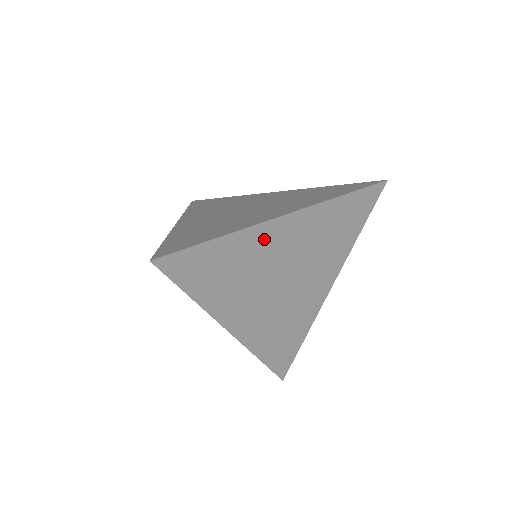
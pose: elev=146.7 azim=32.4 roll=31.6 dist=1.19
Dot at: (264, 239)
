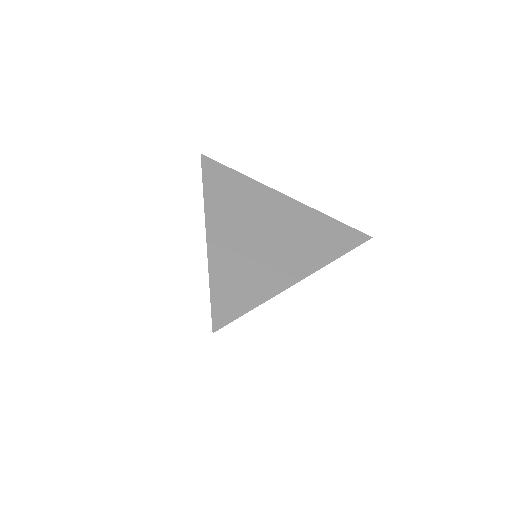
Dot at: occluded
